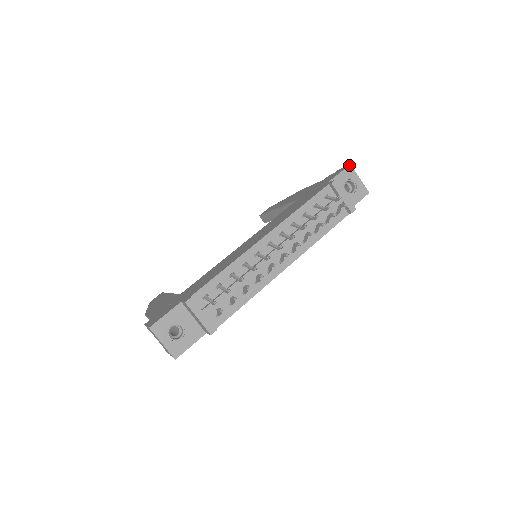
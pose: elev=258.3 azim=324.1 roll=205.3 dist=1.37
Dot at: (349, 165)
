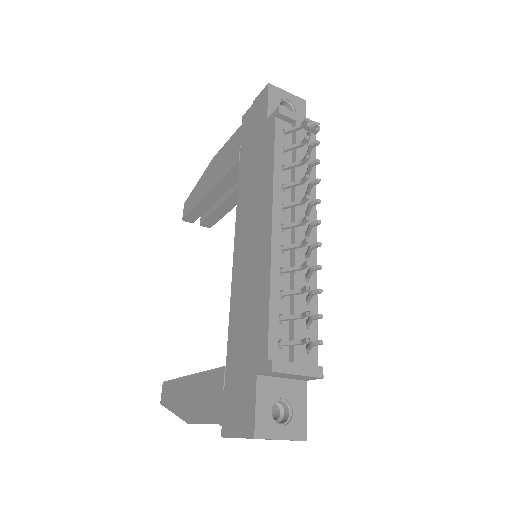
Dot at: (268, 85)
